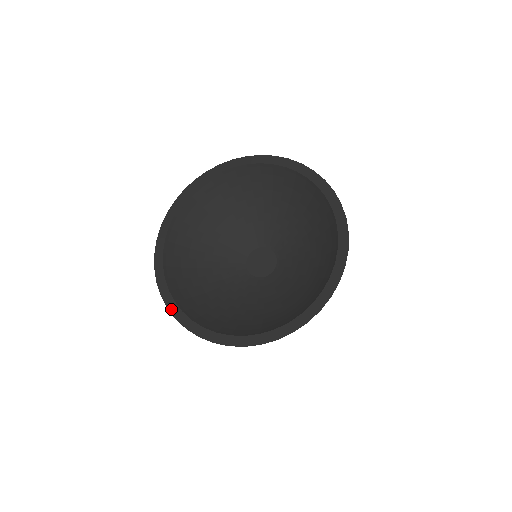
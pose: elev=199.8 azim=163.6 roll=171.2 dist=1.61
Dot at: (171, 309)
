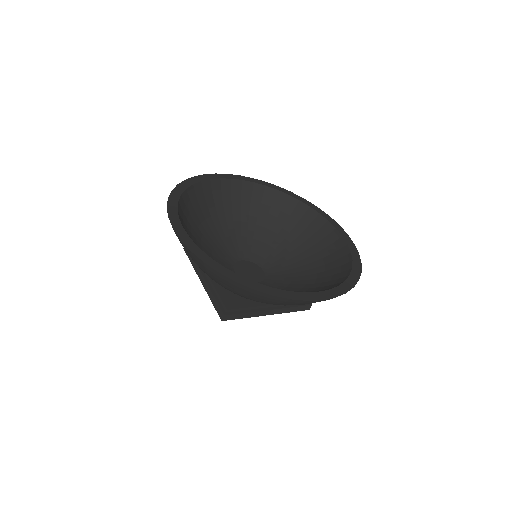
Dot at: (209, 263)
